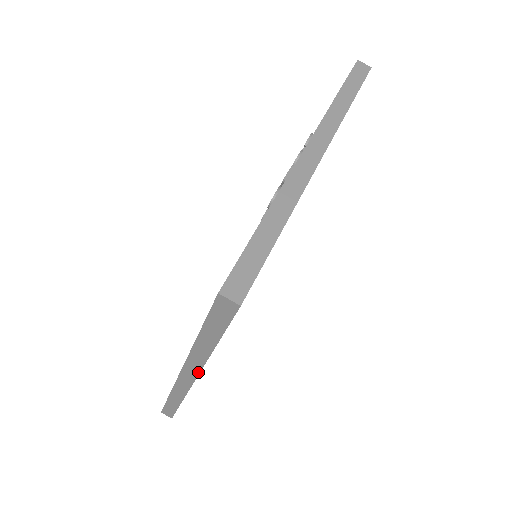
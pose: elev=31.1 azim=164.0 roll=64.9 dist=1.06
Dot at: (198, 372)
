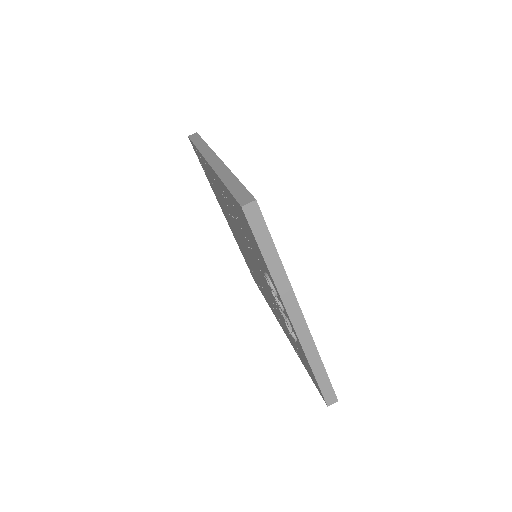
Dot at: occluded
